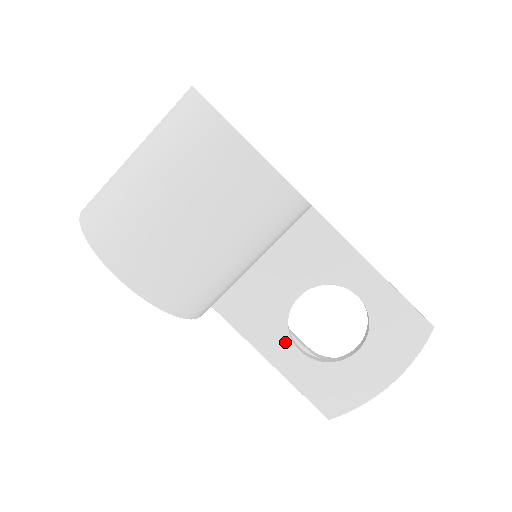
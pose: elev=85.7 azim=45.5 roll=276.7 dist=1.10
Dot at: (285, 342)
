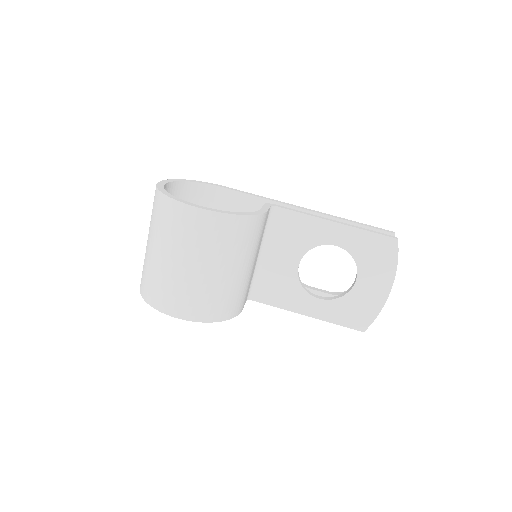
Dot at: (307, 298)
